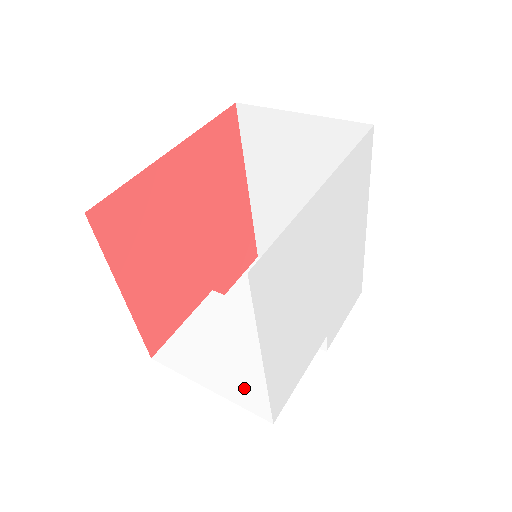
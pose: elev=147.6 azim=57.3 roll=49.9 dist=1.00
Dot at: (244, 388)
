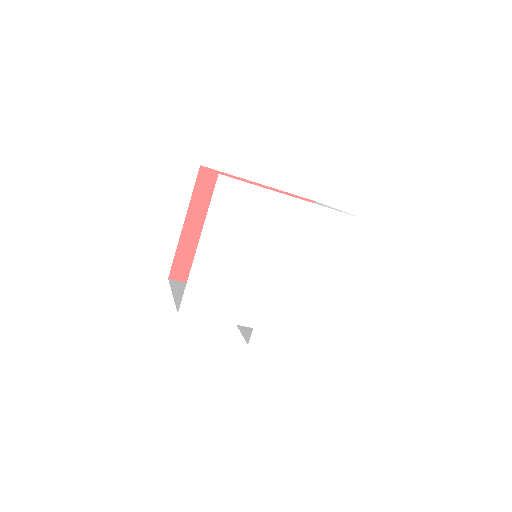
Dot at: occluded
